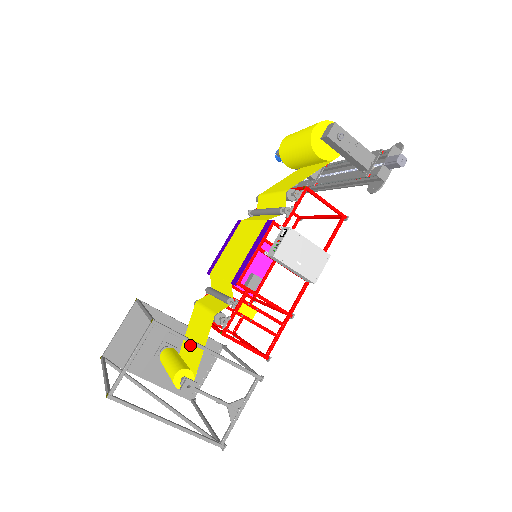
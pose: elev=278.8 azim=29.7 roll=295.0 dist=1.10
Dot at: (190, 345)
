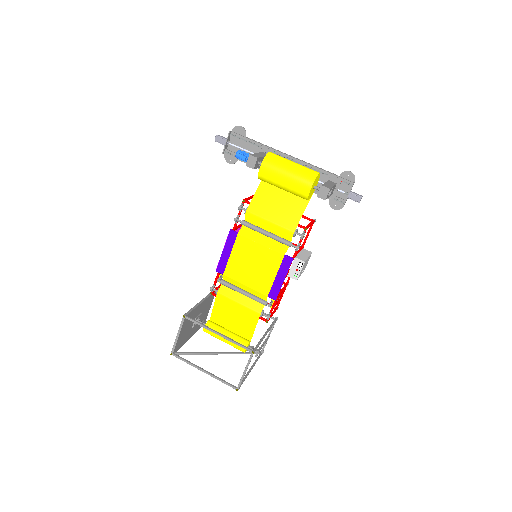
Dot at: (228, 321)
